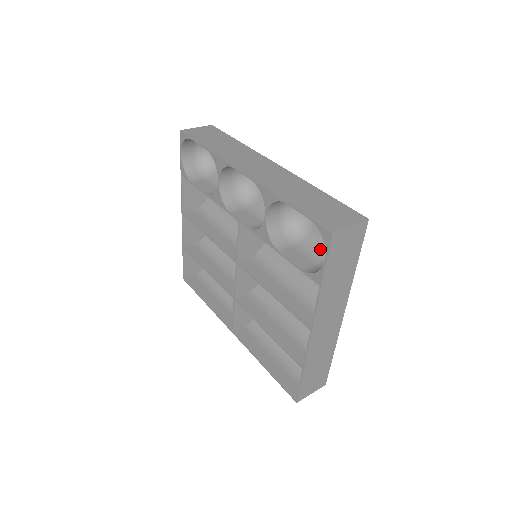
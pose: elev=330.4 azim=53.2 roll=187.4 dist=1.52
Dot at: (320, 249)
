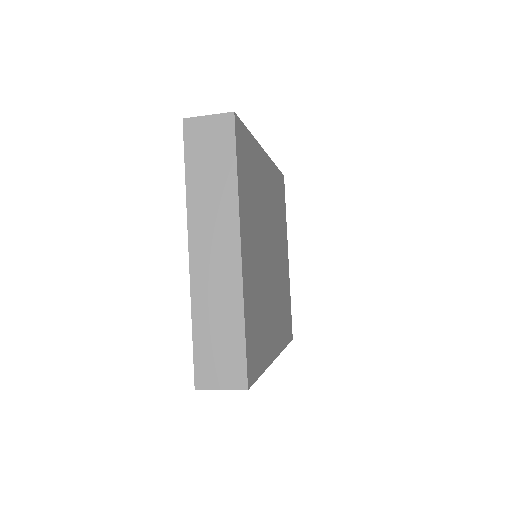
Dot at: occluded
